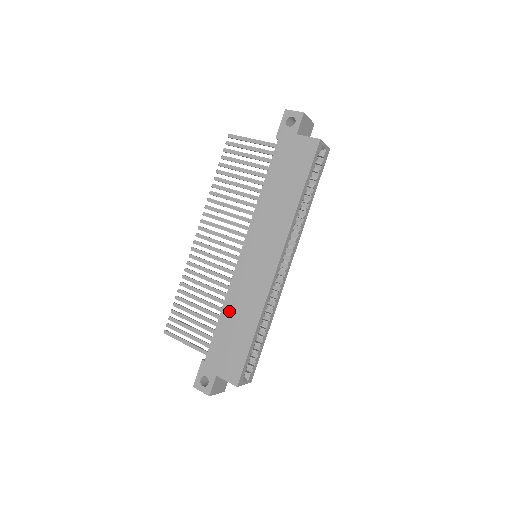
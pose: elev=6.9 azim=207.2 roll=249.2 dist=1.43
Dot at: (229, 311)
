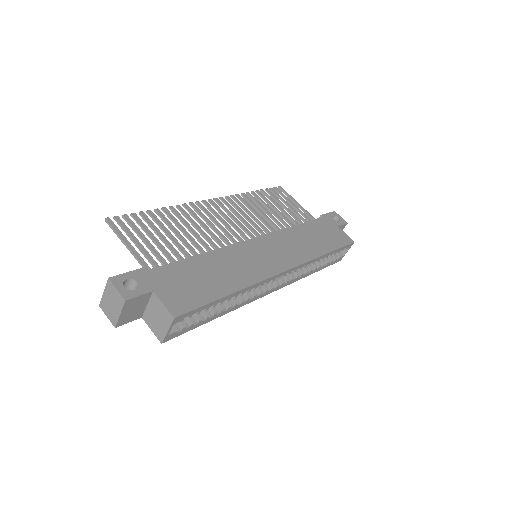
Dot at: (212, 260)
